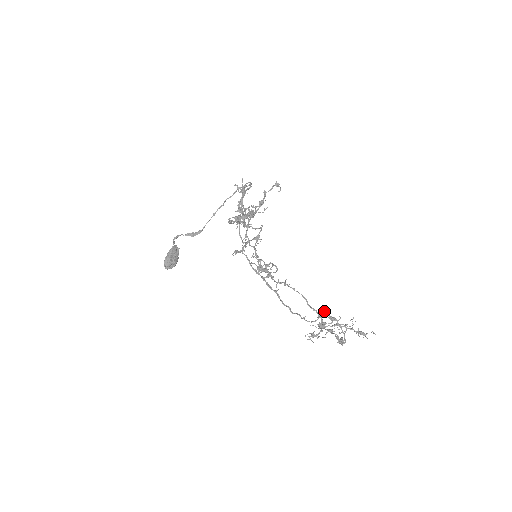
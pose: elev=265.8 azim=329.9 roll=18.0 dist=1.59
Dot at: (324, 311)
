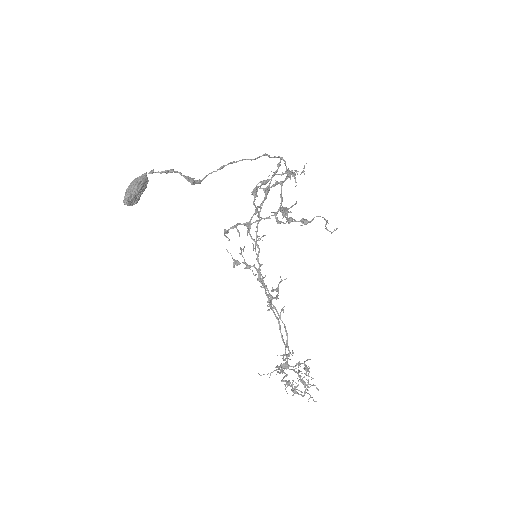
Dot at: (307, 360)
